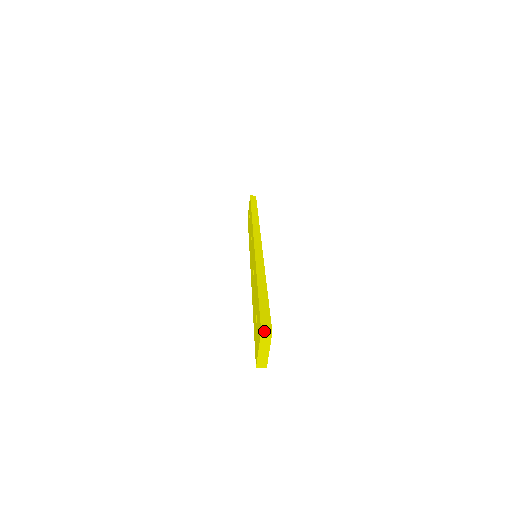
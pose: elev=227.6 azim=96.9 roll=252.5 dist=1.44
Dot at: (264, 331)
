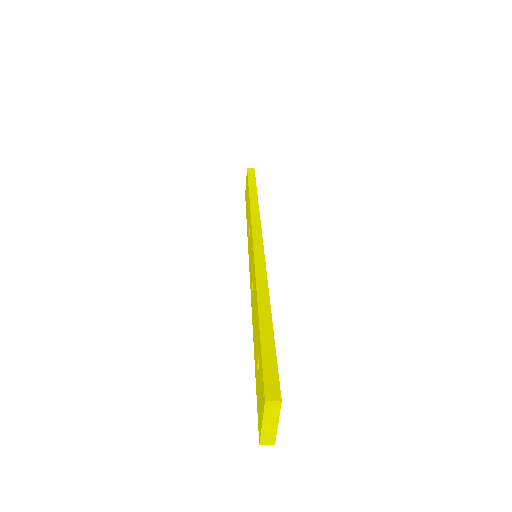
Dot at: (269, 401)
